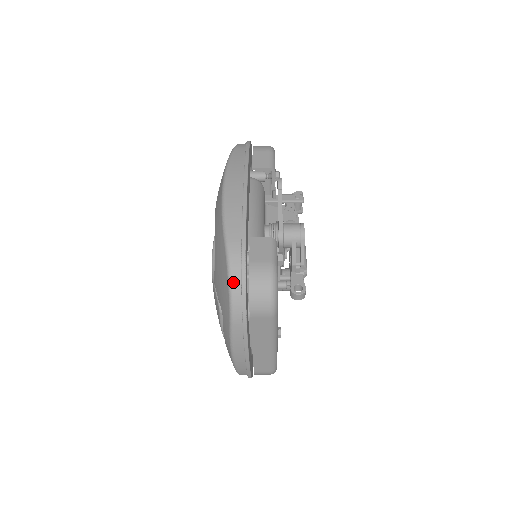
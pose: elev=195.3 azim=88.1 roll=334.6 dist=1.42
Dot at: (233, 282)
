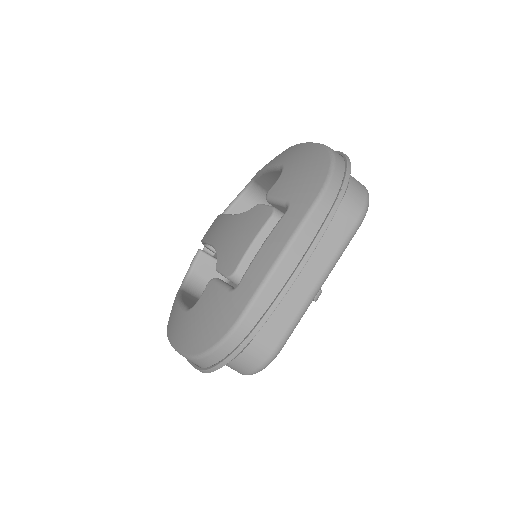
Dot at: (337, 162)
